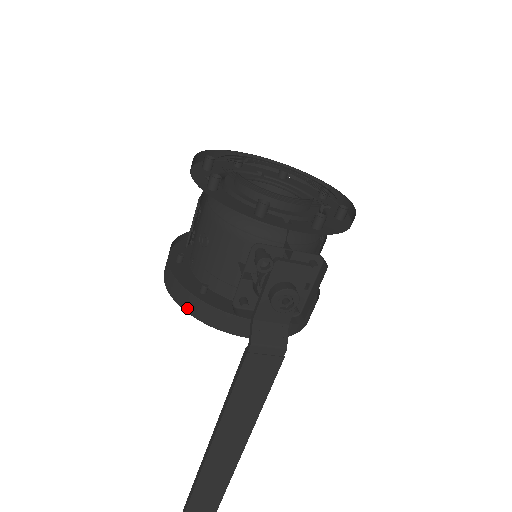
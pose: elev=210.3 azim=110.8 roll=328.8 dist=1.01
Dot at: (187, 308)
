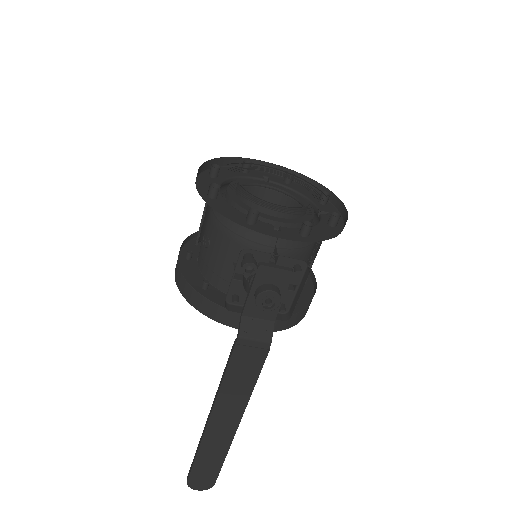
Dot at: (190, 301)
